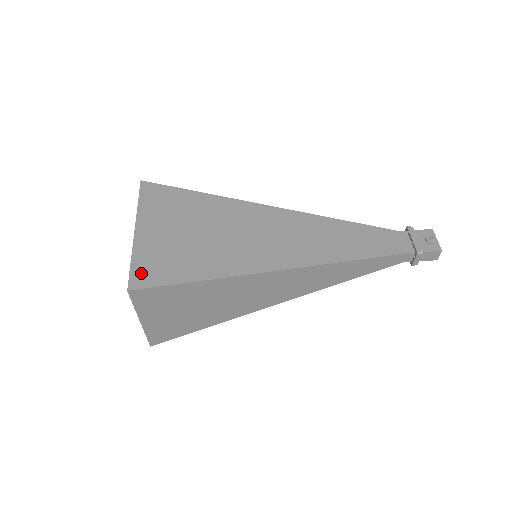
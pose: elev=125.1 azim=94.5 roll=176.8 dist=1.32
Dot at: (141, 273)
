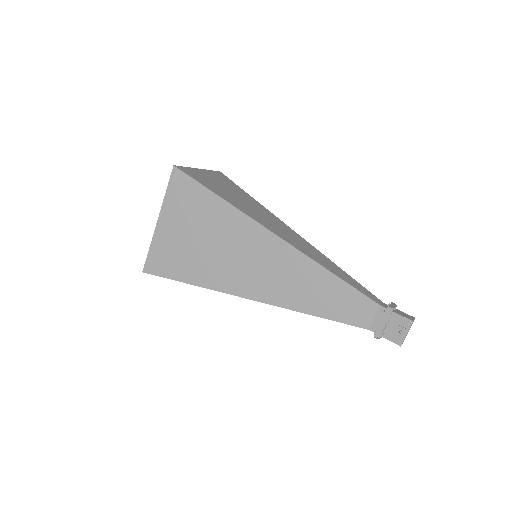
Dot at: (153, 262)
